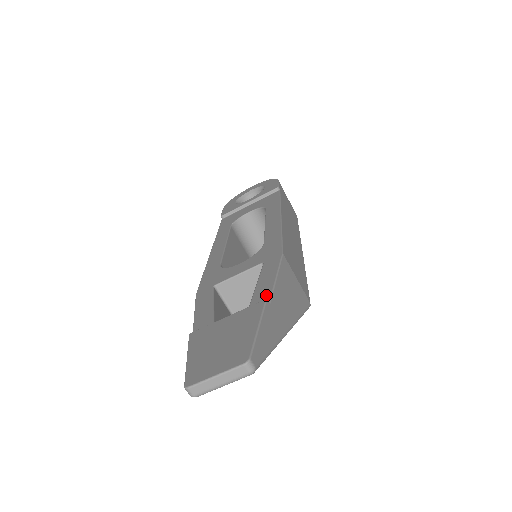
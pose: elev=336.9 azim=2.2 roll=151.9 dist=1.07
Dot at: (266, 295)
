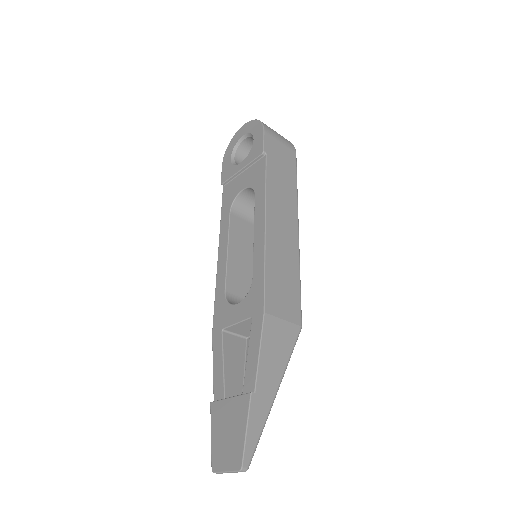
Dot at: (253, 378)
